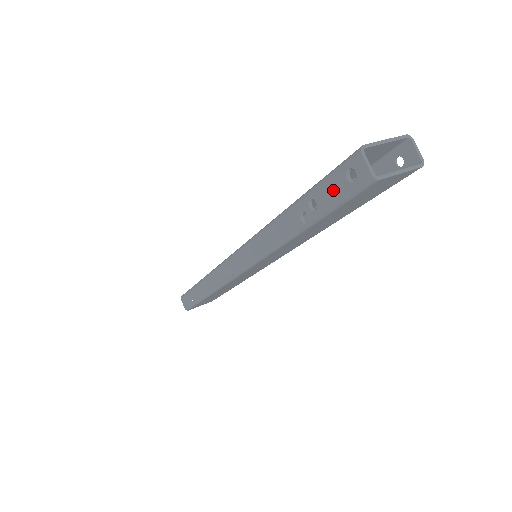
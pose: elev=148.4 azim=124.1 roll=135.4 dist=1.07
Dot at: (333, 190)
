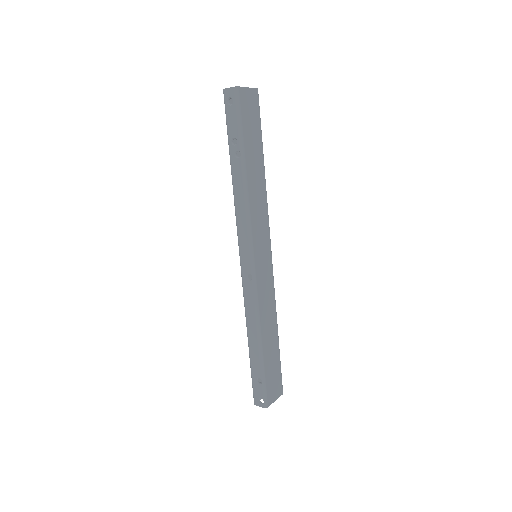
Dot at: (232, 119)
